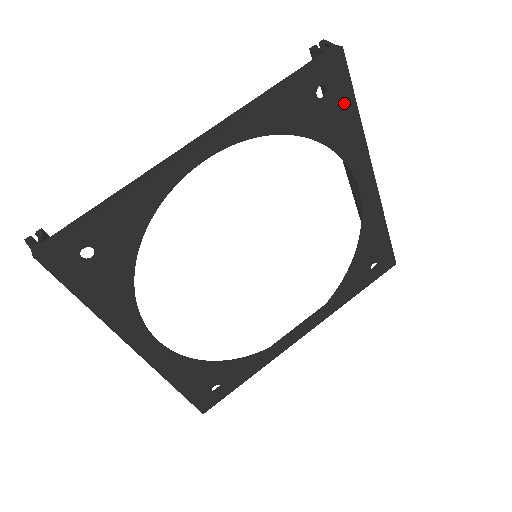
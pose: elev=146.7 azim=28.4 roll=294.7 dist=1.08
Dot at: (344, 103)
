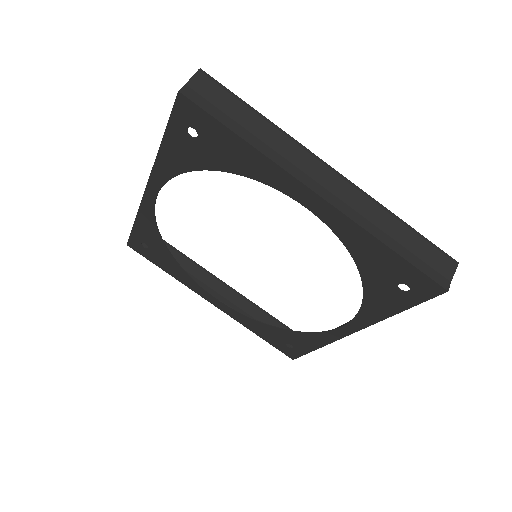
Dot at: (220, 135)
